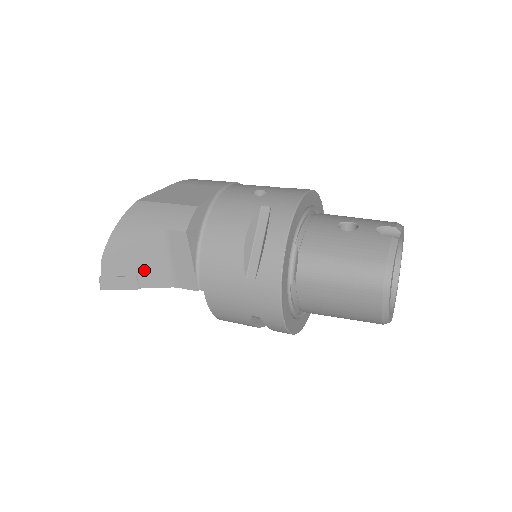
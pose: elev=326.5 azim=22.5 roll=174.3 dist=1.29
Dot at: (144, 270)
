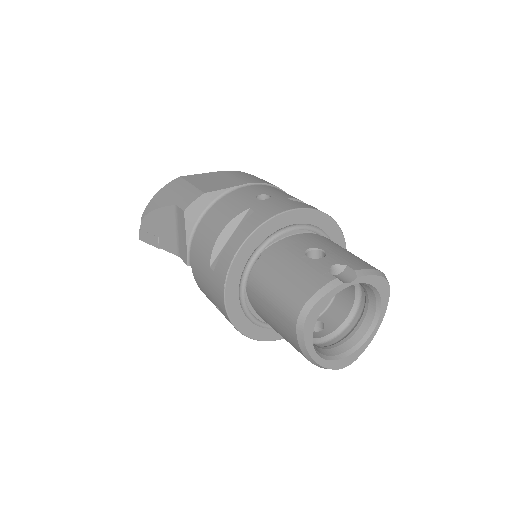
Dot at: (163, 234)
